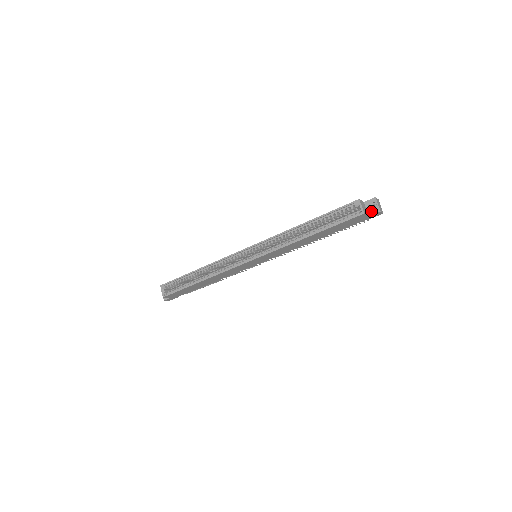
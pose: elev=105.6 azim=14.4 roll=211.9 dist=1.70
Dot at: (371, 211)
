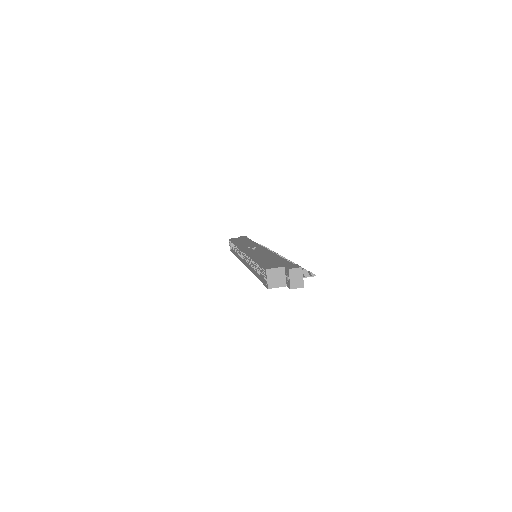
Dot at: (287, 282)
